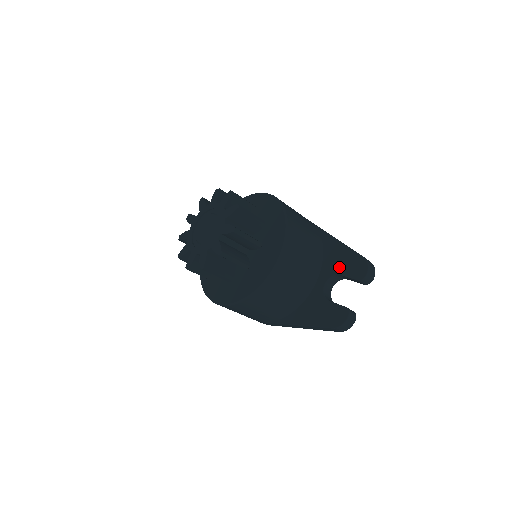
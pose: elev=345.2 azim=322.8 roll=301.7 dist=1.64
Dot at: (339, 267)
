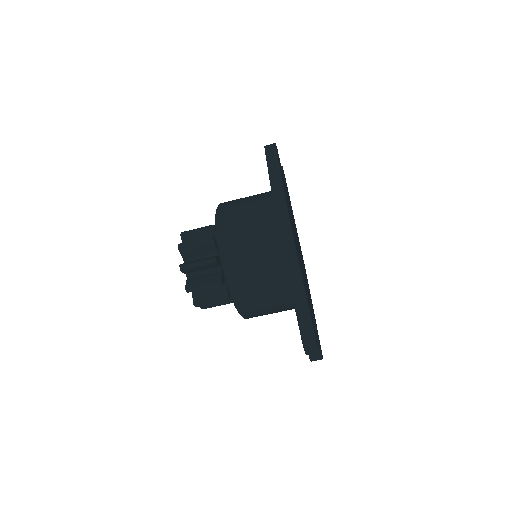
Dot at: occluded
